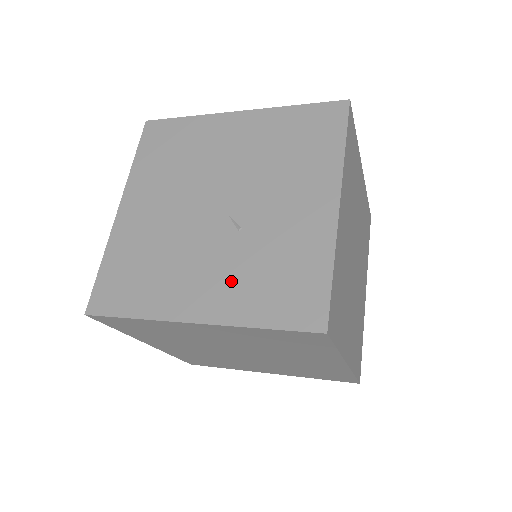
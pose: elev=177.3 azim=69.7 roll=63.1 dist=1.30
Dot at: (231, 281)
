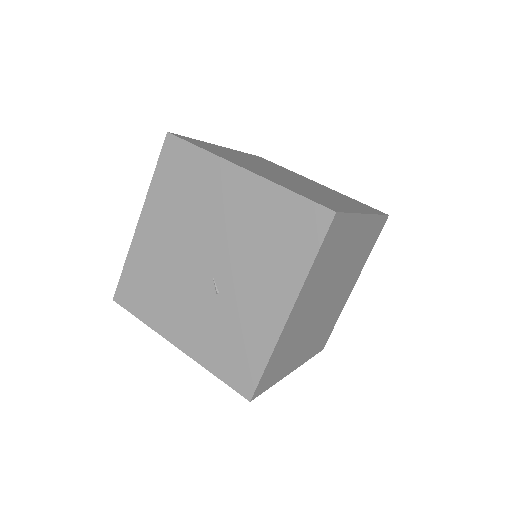
Dot at: (203, 331)
